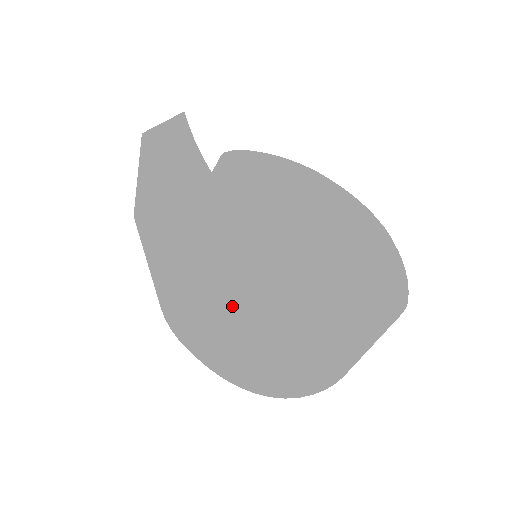
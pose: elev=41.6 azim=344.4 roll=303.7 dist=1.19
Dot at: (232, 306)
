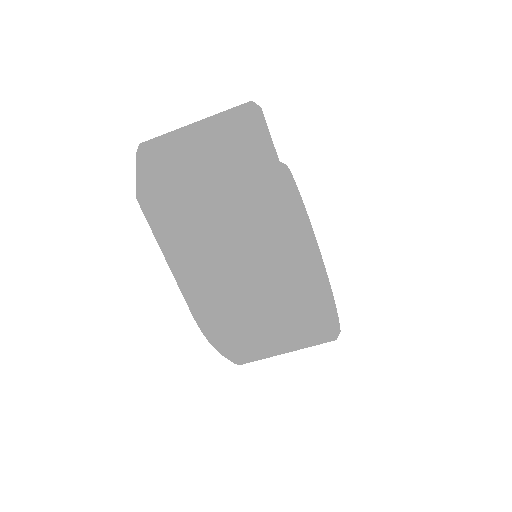
Dot at: (318, 335)
